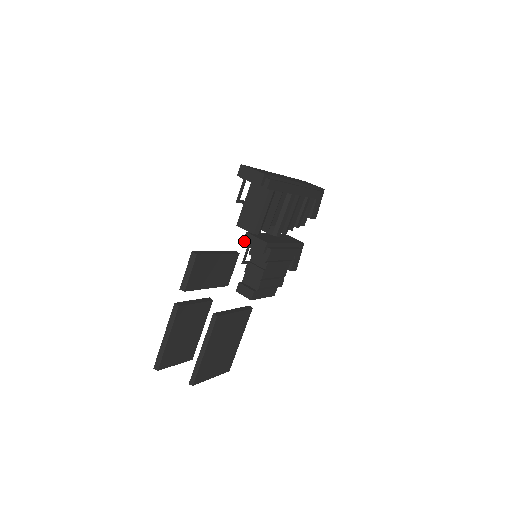
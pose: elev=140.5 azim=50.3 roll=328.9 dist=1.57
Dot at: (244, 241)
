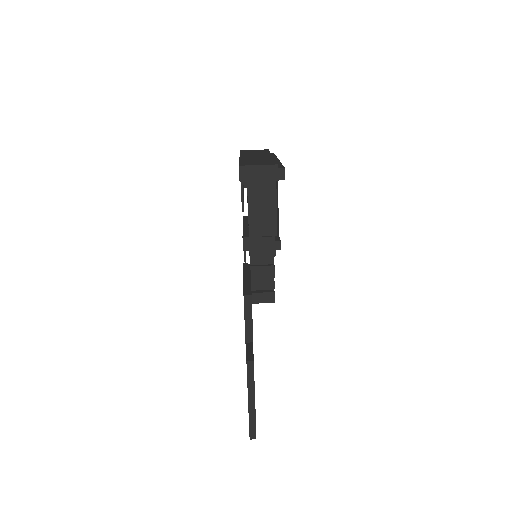
Dot at: (244, 248)
